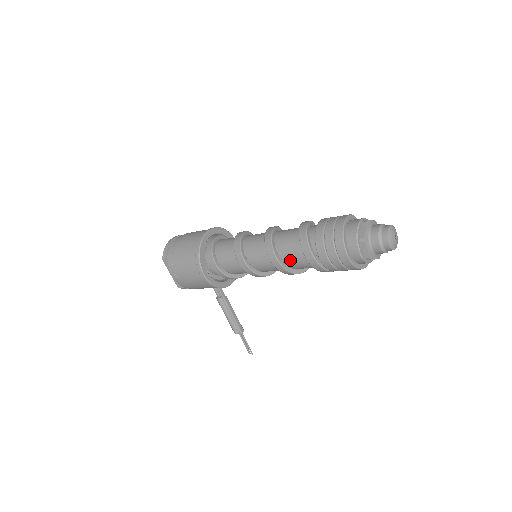
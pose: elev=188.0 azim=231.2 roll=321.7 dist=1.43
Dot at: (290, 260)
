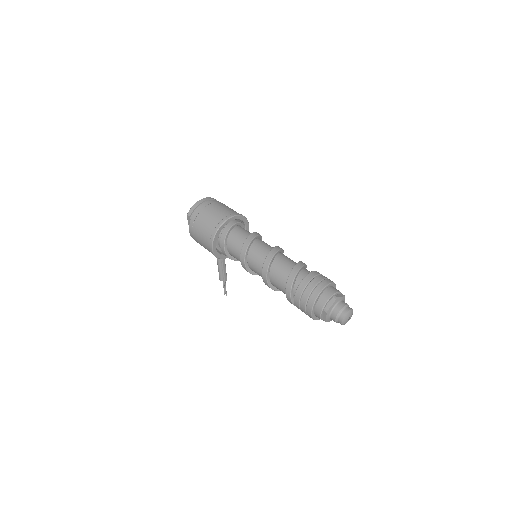
Dot at: (275, 284)
